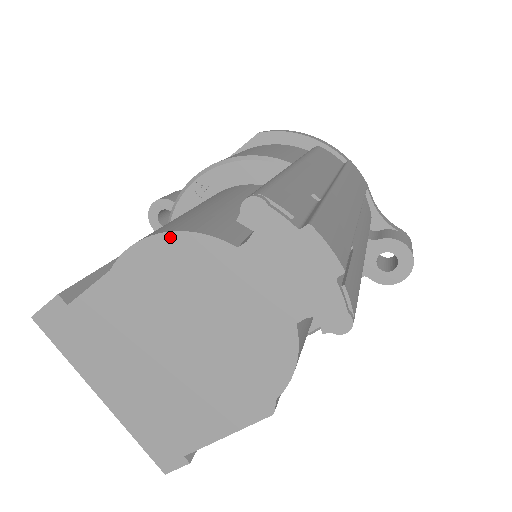
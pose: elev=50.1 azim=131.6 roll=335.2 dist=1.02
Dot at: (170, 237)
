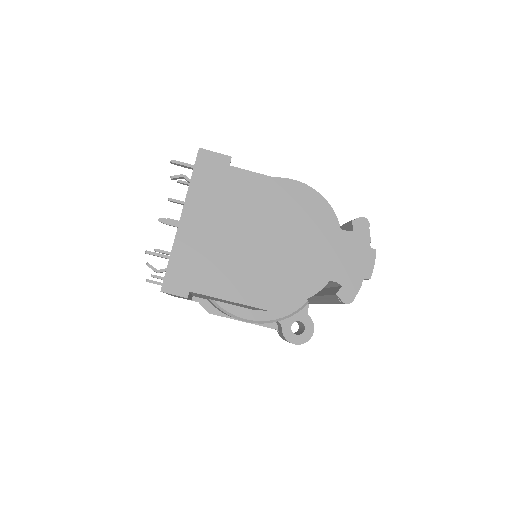
Dot at: (318, 196)
